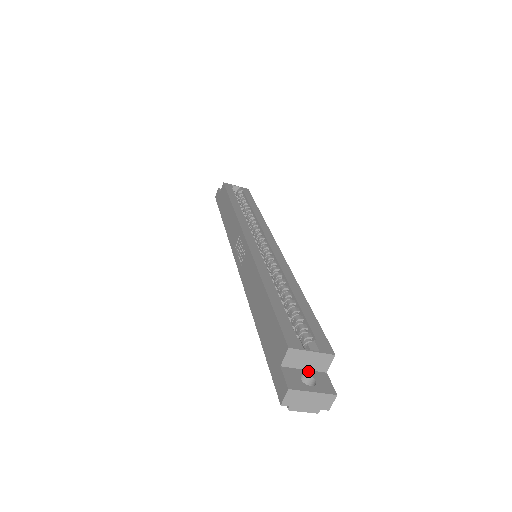
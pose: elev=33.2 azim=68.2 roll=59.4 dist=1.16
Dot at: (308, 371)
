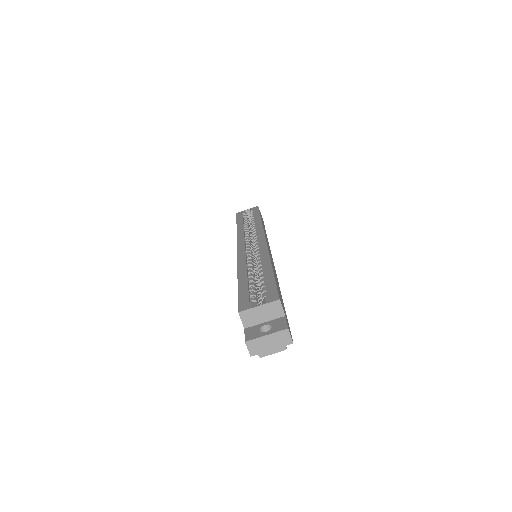
Dot at: (268, 322)
